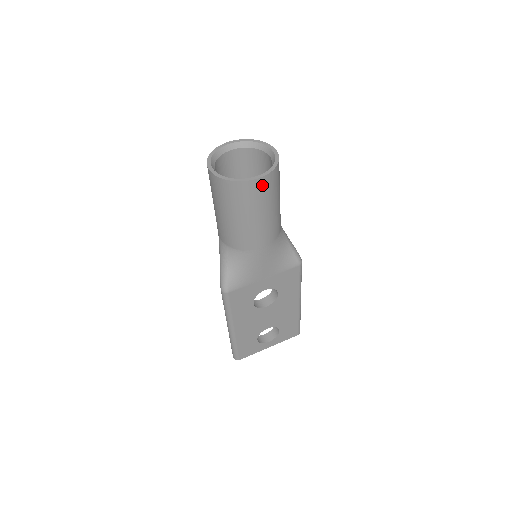
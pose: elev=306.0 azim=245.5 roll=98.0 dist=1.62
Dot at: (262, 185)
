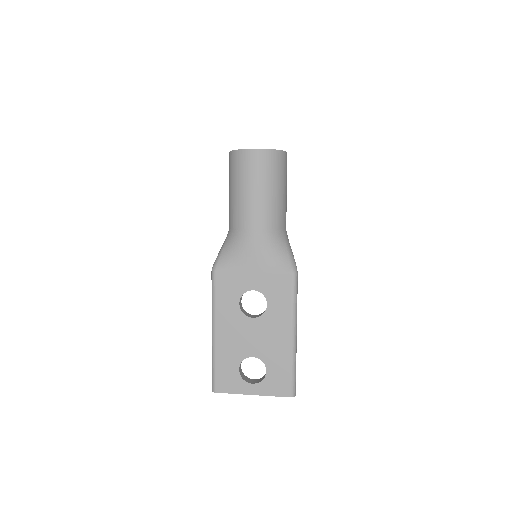
Dot at: (258, 157)
